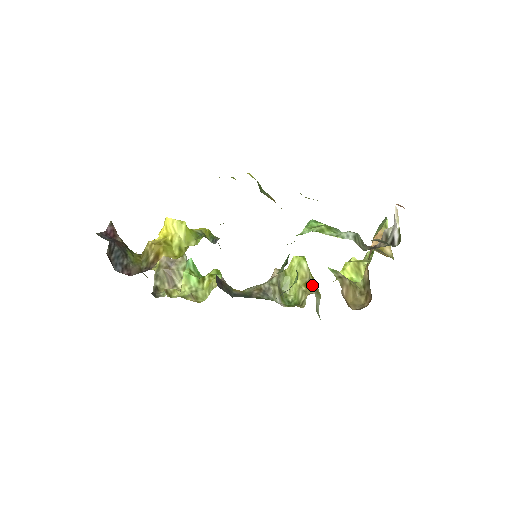
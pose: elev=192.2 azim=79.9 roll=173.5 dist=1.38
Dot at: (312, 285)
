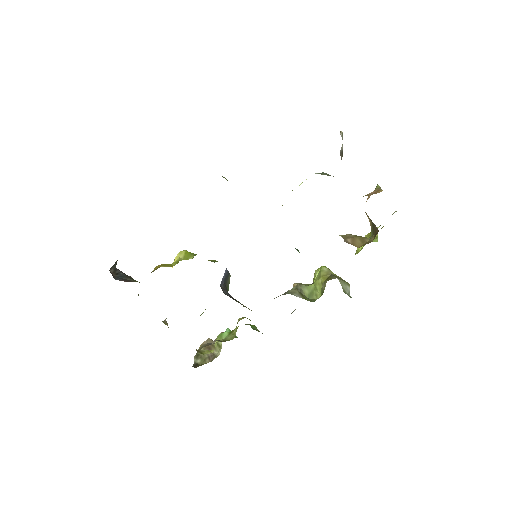
Dot at: (334, 276)
